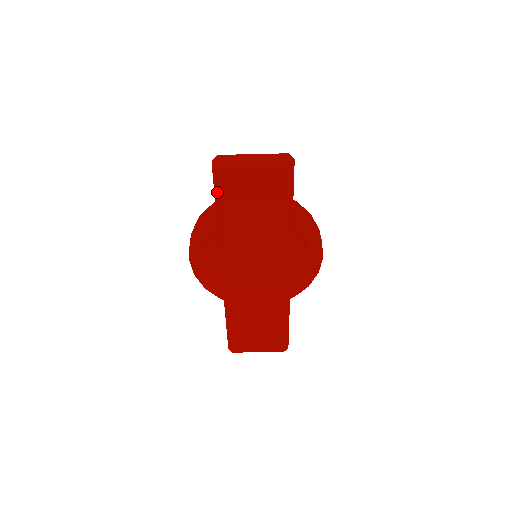
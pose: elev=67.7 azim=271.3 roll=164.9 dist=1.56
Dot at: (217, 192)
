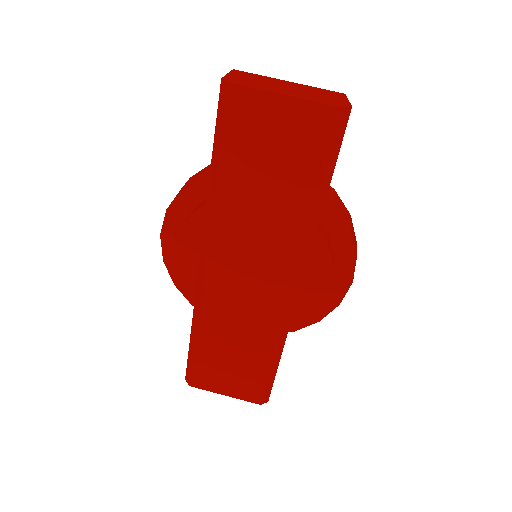
Dot at: (219, 131)
